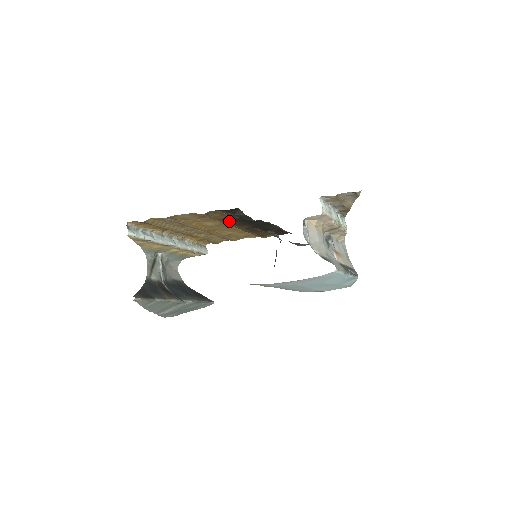
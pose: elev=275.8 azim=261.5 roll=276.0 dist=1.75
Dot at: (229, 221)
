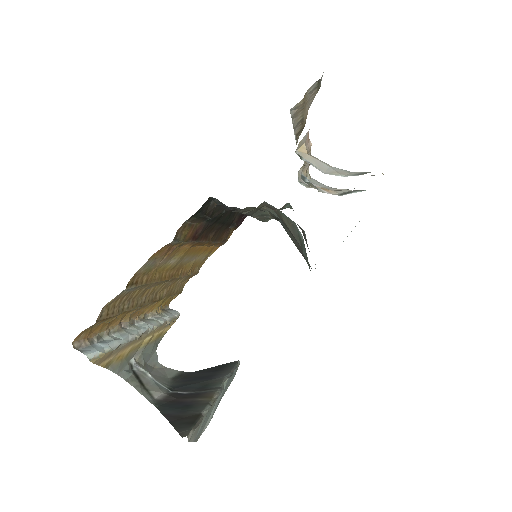
Dot at: (197, 235)
